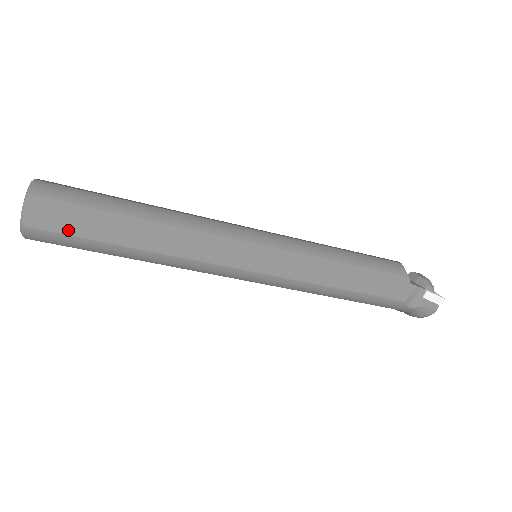
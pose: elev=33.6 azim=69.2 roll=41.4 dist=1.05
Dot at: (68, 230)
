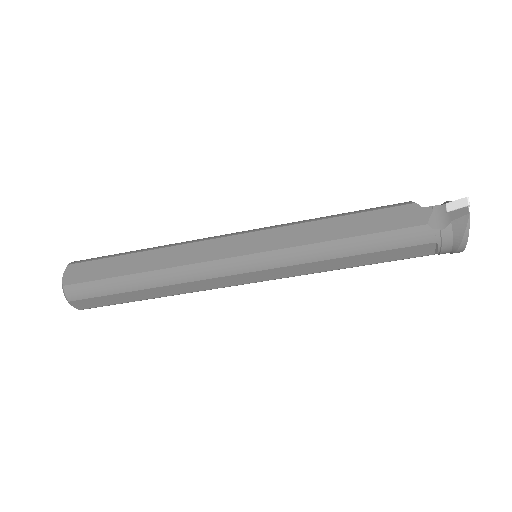
Dot at: (92, 278)
